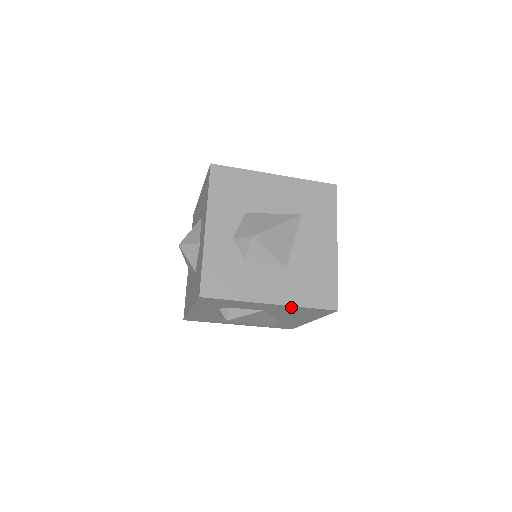
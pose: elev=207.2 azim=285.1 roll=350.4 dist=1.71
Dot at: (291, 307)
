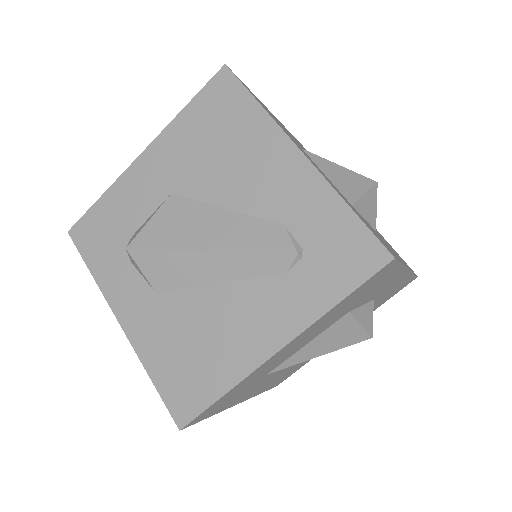
Dot at: (172, 134)
